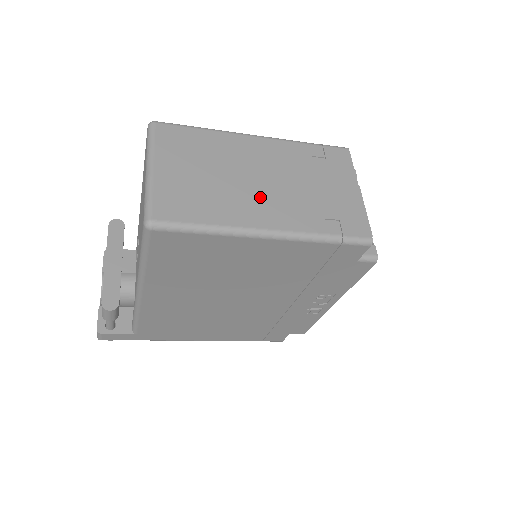
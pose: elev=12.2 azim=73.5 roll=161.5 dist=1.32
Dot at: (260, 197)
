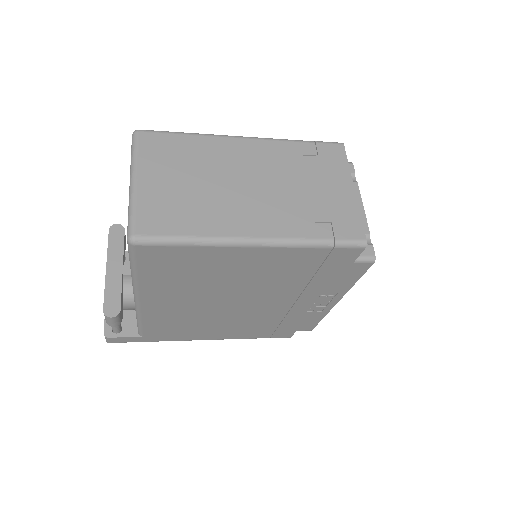
Dot at: (247, 203)
